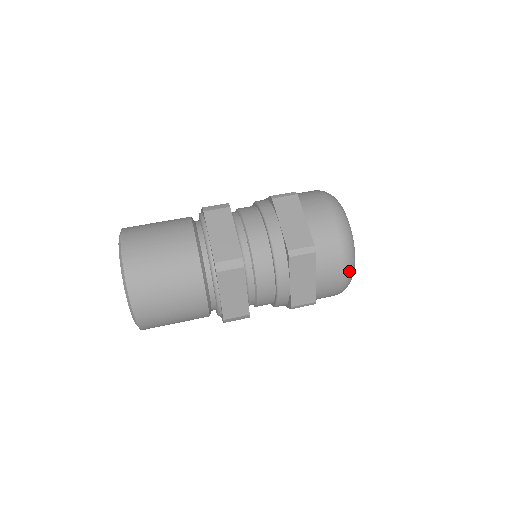
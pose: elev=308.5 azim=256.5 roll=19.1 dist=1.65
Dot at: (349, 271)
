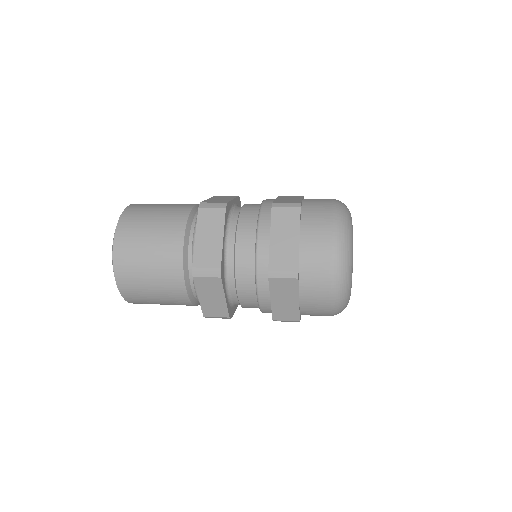
Dot at: (338, 301)
